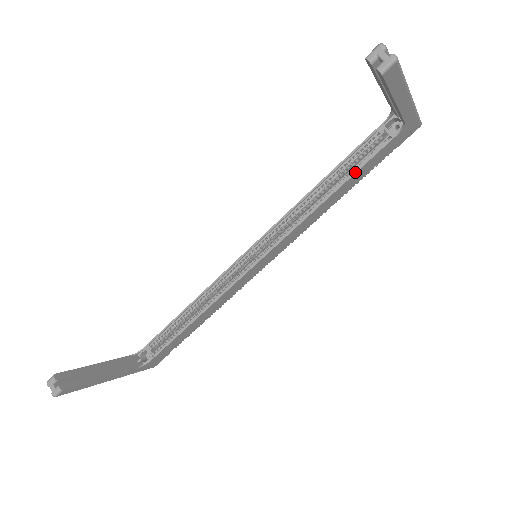
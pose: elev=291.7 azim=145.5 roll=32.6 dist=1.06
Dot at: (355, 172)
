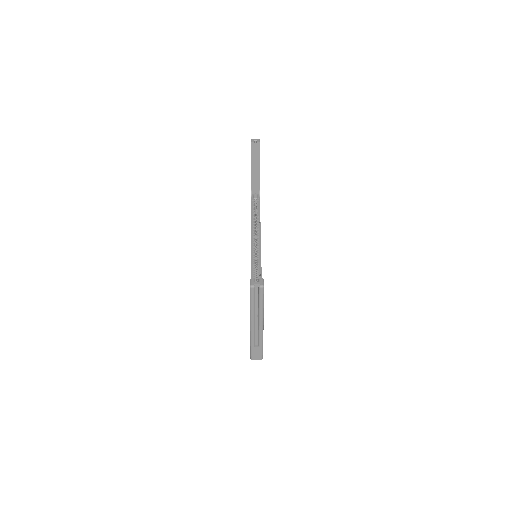
Dot at: occluded
